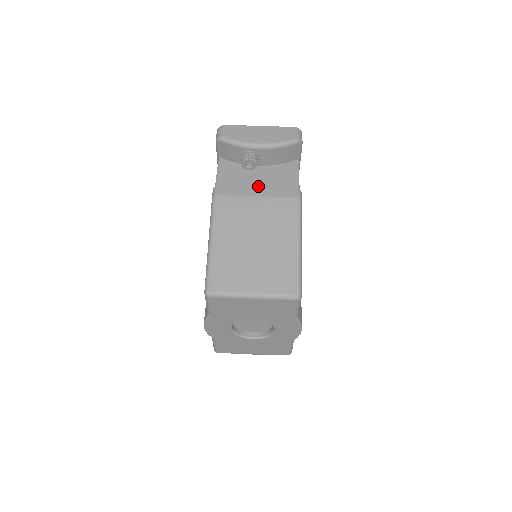
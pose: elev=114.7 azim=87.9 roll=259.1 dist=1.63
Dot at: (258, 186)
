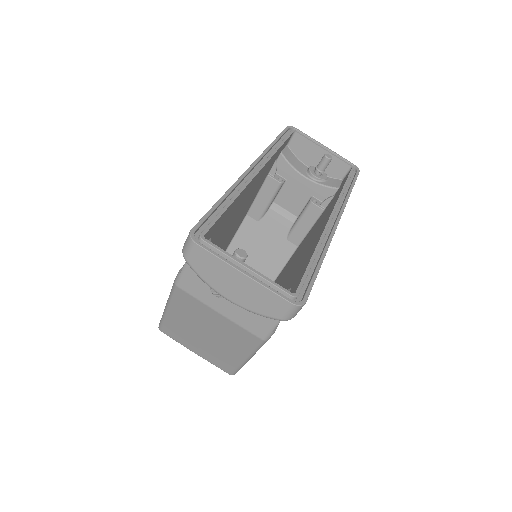
Dot at: (226, 304)
